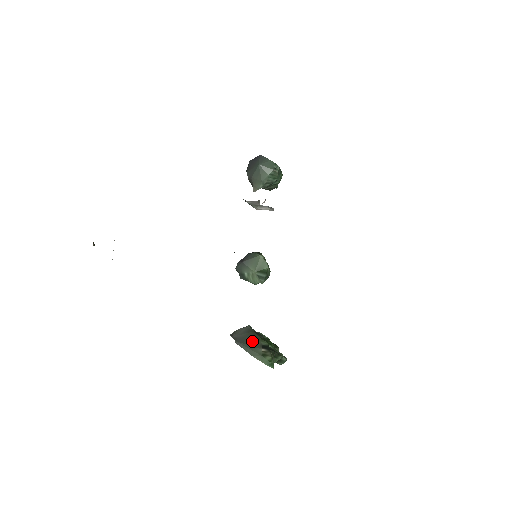
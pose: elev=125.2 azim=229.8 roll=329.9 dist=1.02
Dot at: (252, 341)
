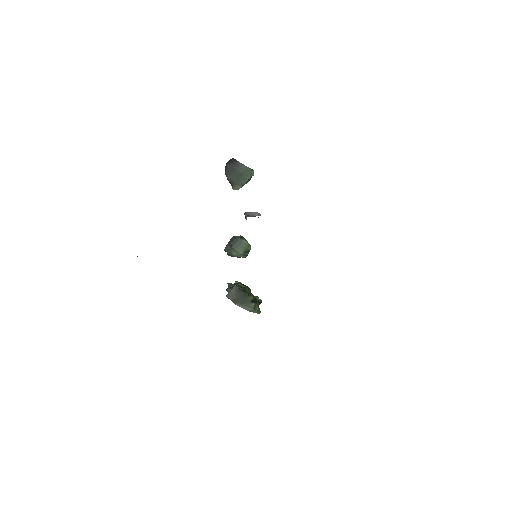
Dot at: (244, 299)
